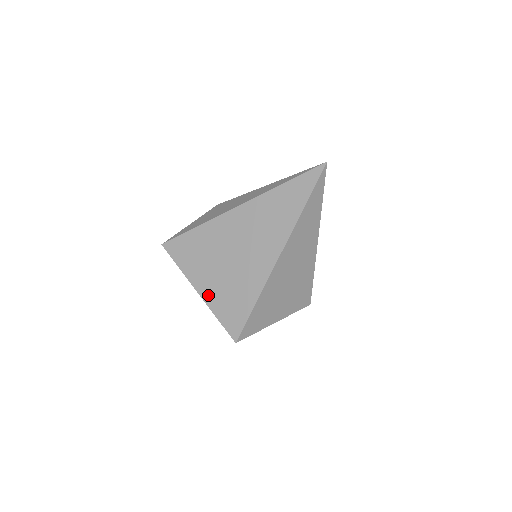
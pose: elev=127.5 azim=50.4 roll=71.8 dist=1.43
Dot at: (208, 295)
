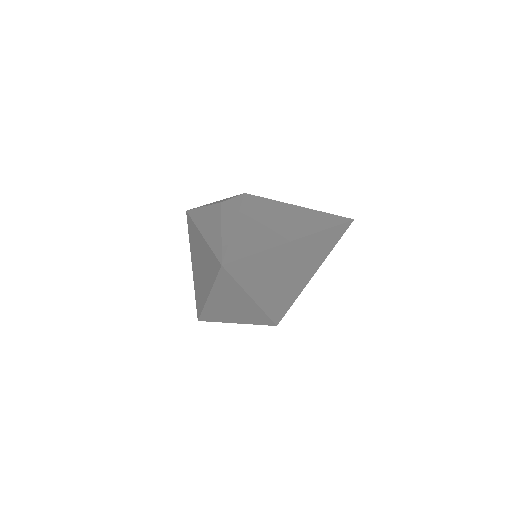
Dot at: (194, 275)
